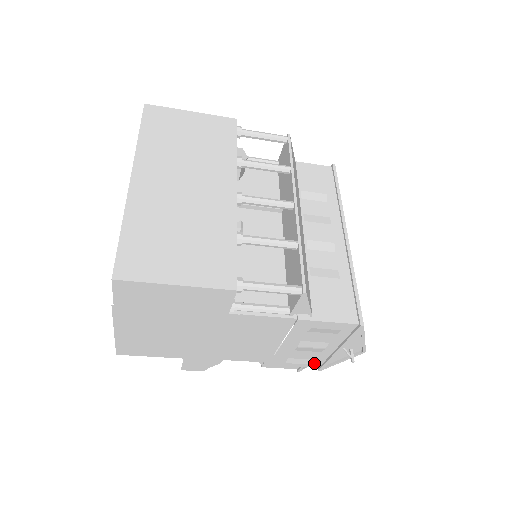
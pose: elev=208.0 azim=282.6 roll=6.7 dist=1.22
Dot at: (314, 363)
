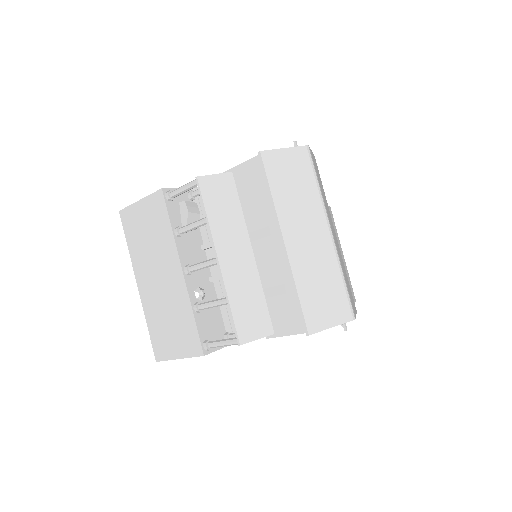
Dot at: occluded
